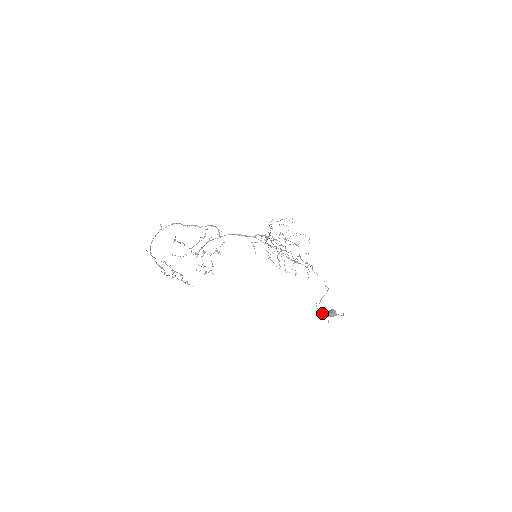
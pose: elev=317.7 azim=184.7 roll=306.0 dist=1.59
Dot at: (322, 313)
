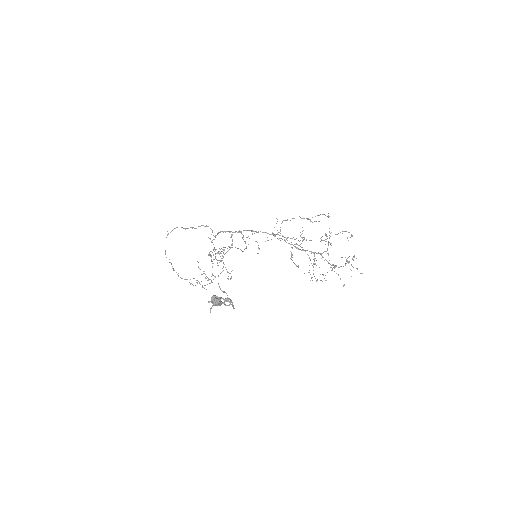
Dot at: occluded
